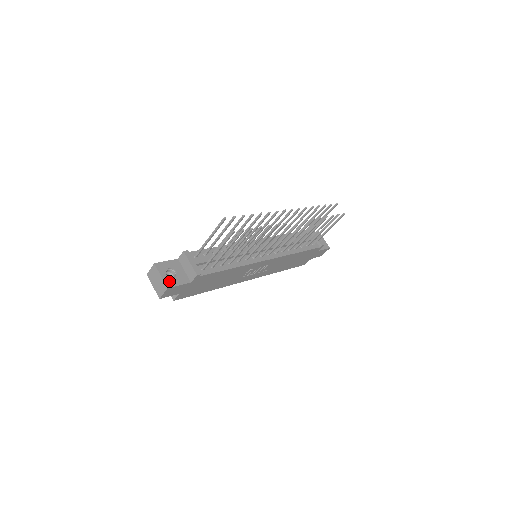
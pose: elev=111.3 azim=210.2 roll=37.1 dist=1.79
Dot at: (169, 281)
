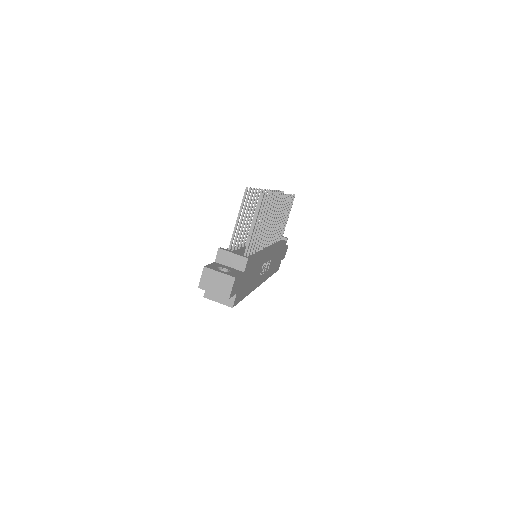
Dot at: (229, 274)
